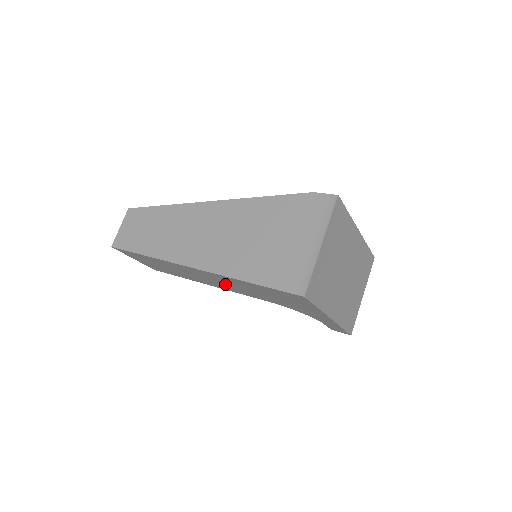
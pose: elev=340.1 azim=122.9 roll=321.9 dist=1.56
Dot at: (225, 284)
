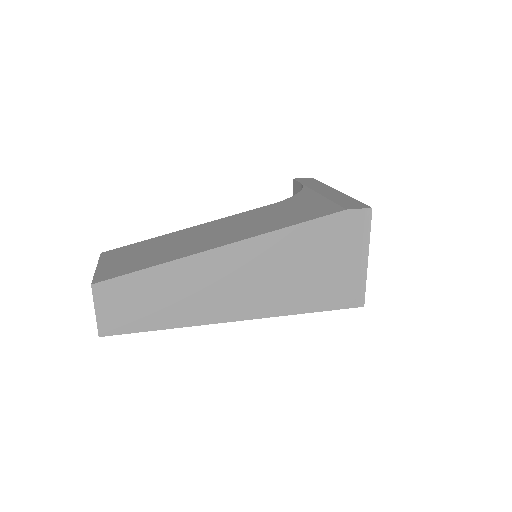
Dot at: occluded
